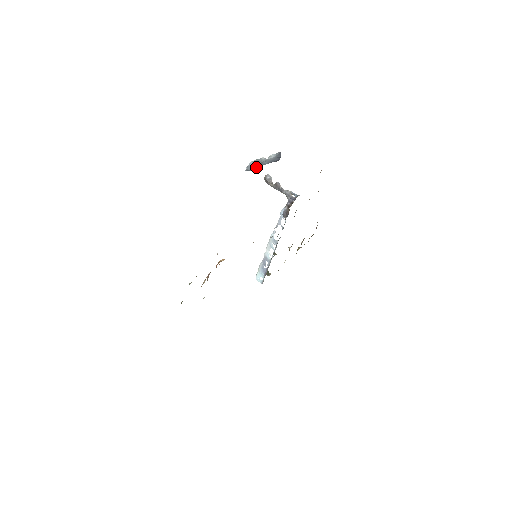
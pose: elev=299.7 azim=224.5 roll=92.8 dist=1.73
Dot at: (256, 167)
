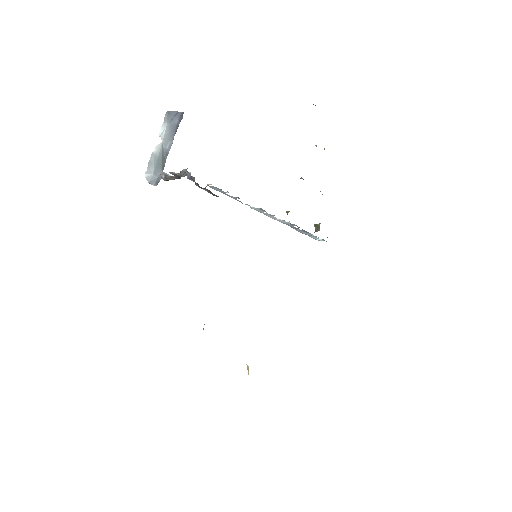
Dot at: (164, 164)
